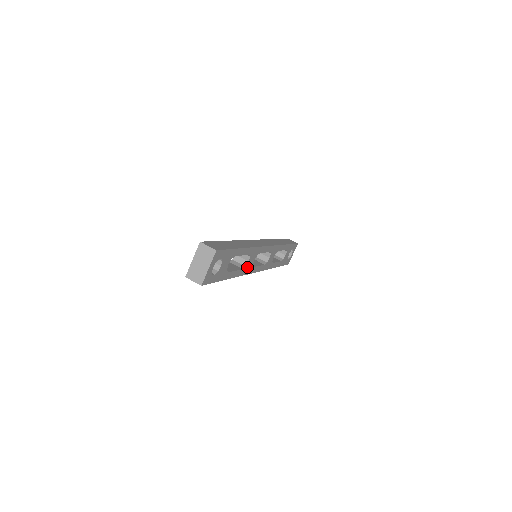
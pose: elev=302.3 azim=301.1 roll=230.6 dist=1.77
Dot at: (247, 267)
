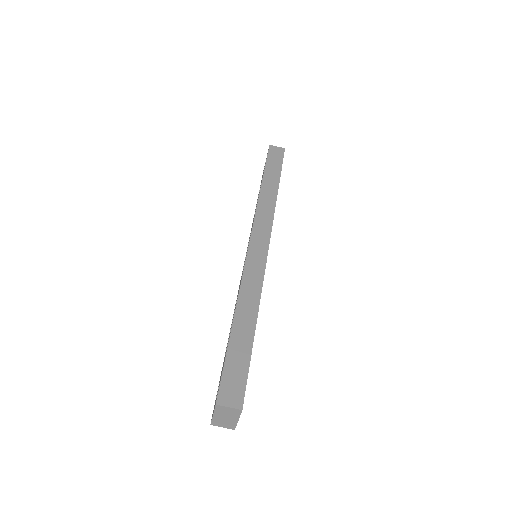
Dot at: occluded
